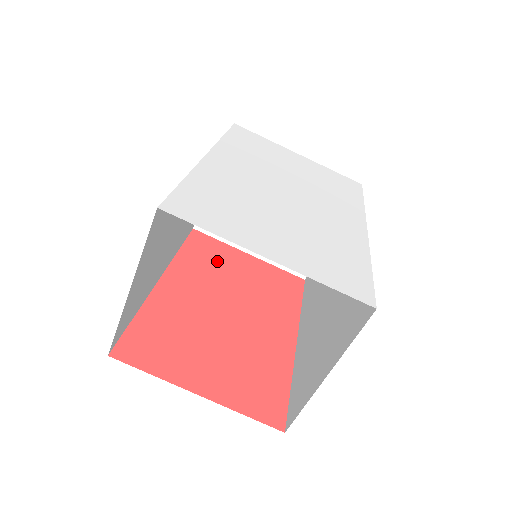
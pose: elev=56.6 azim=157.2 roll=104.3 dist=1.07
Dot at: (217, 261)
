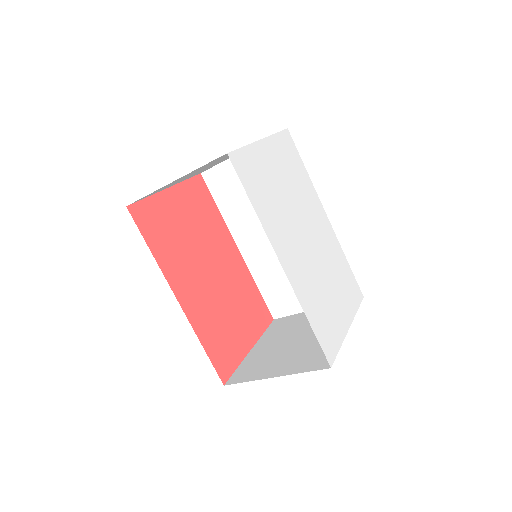
Dot at: (170, 230)
